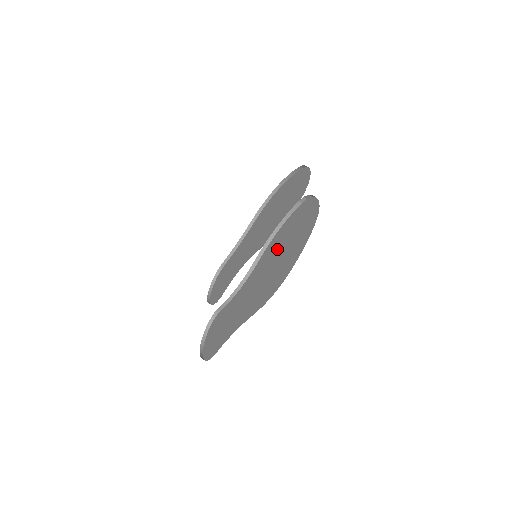
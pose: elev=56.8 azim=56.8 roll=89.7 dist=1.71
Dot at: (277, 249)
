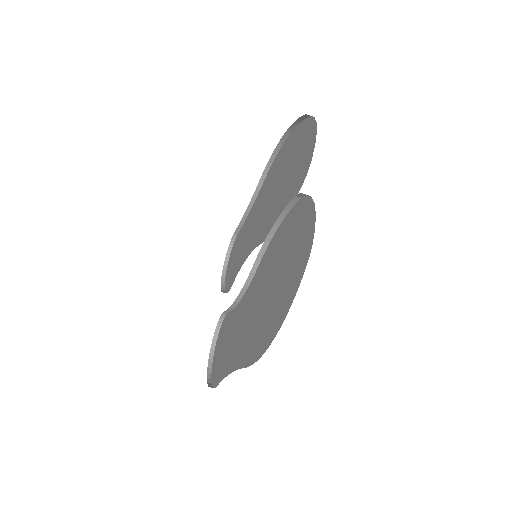
Dot at: (272, 268)
